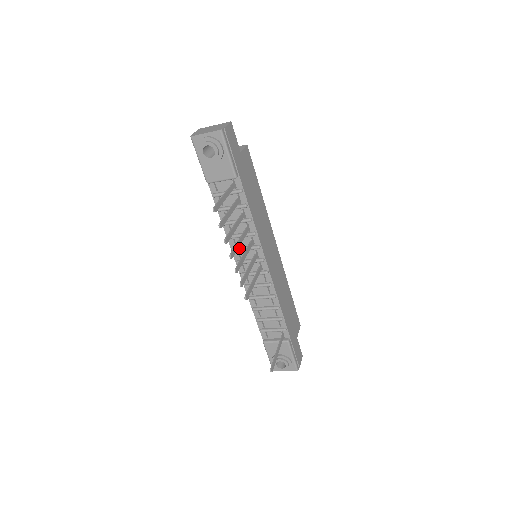
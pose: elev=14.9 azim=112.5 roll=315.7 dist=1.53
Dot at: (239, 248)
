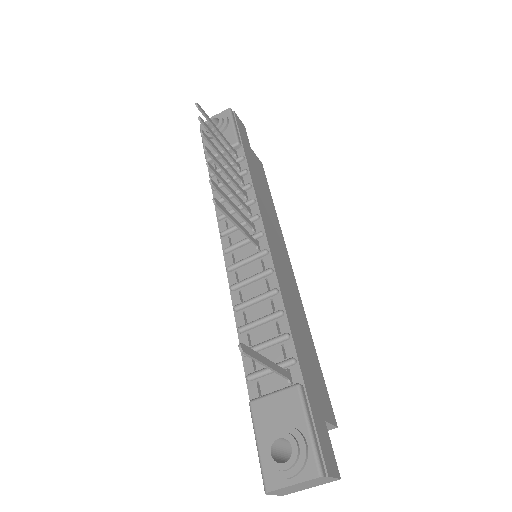
Dot at: (230, 227)
